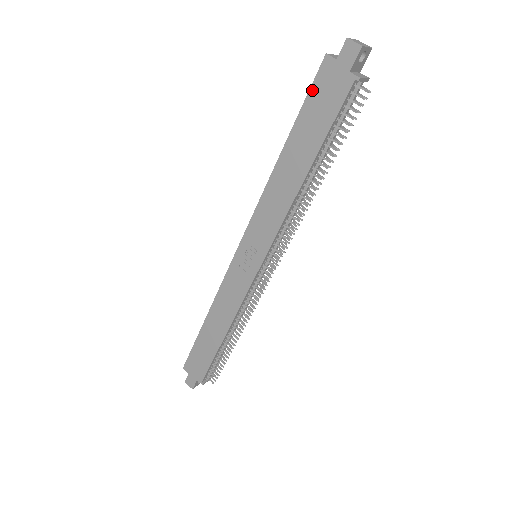
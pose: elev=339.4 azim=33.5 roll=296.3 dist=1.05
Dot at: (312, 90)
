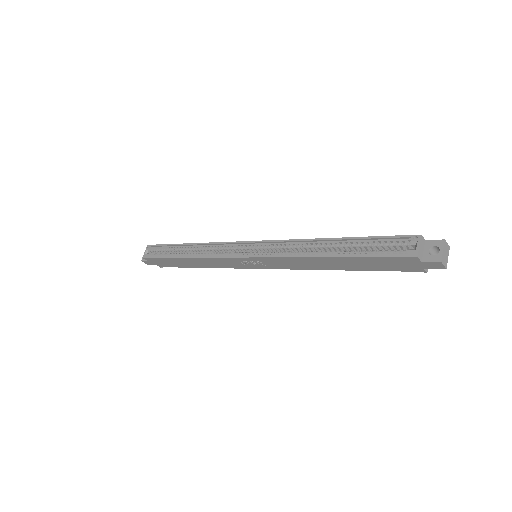
Dot at: (386, 258)
